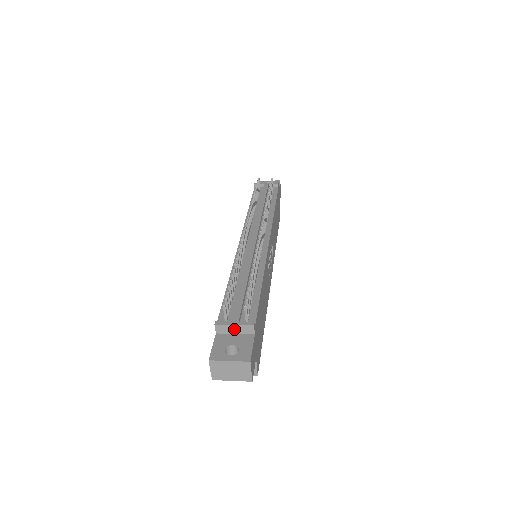
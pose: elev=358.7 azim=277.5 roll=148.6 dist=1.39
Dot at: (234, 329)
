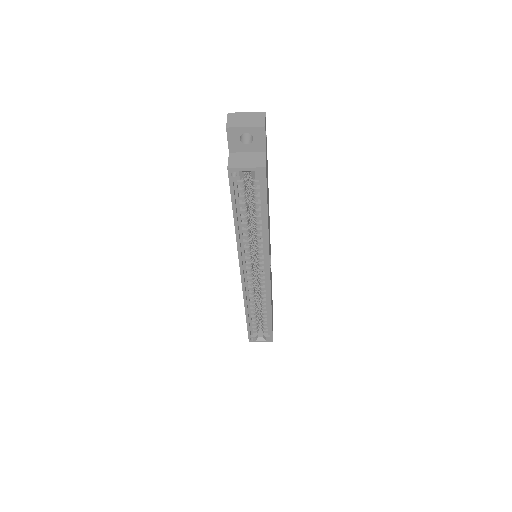
Dot at: occluded
